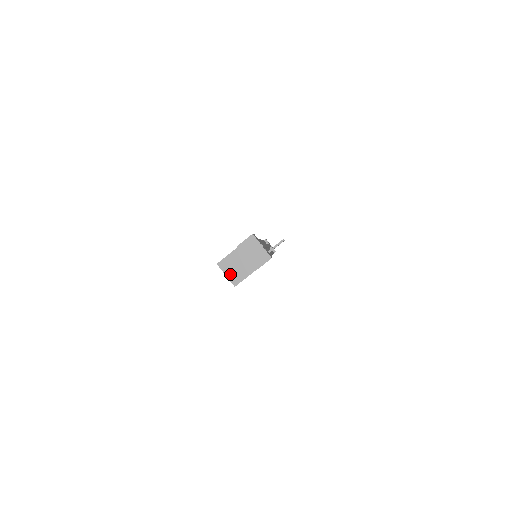
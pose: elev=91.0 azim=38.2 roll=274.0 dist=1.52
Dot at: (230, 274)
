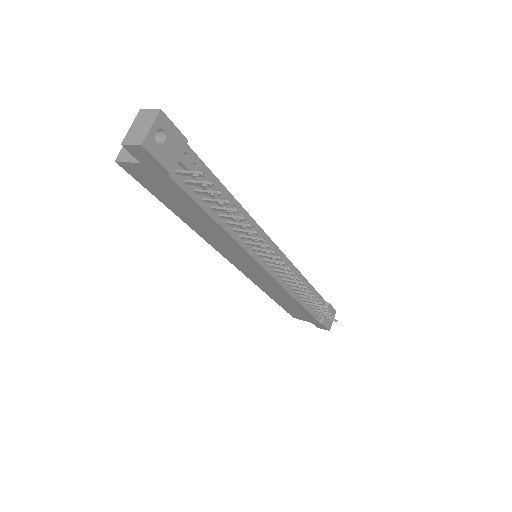
Dot at: occluded
